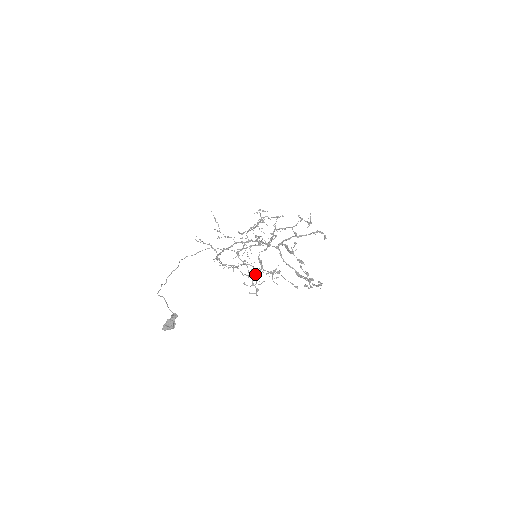
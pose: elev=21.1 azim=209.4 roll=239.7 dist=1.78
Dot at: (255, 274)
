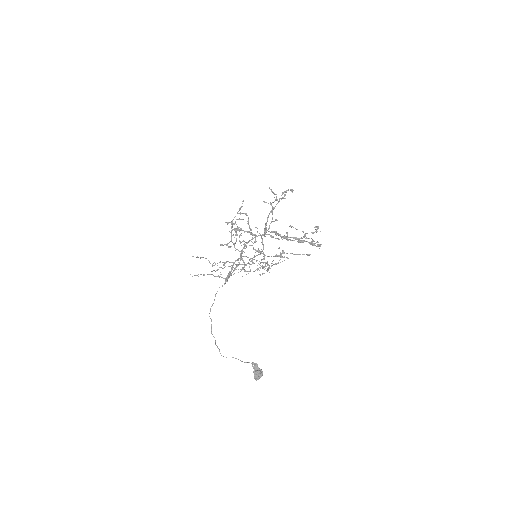
Dot at: (265, 266)
